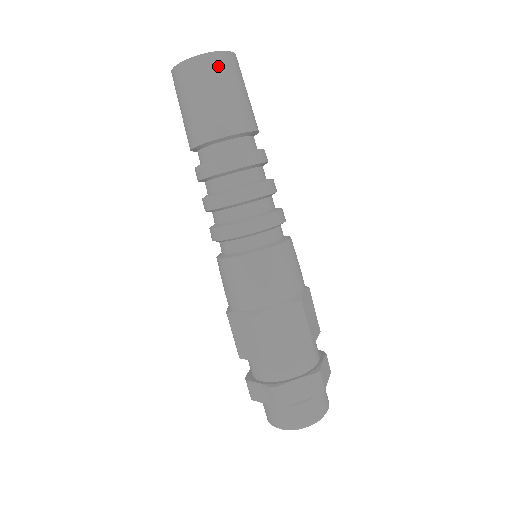
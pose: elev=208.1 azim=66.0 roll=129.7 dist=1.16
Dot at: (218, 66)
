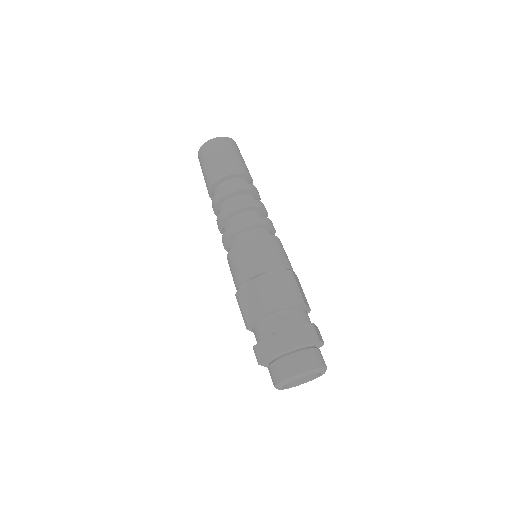
Dot at: (227, 143)
